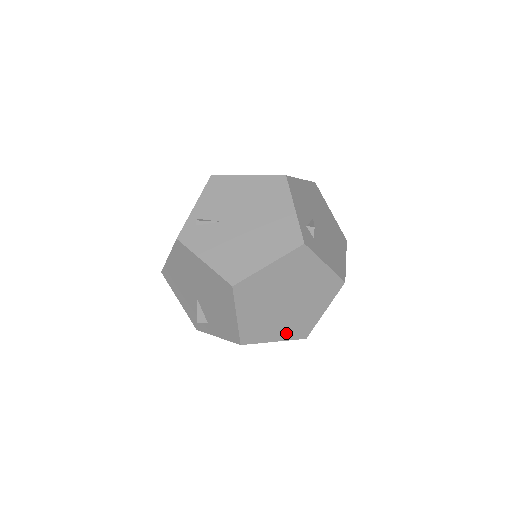
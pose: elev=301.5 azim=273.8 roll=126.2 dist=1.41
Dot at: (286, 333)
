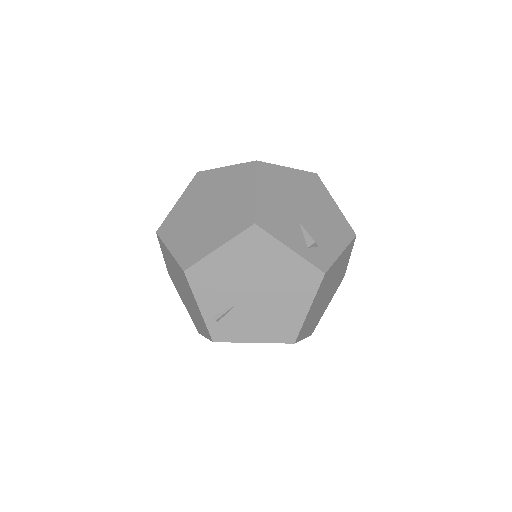
Dot at: (332, 295)
